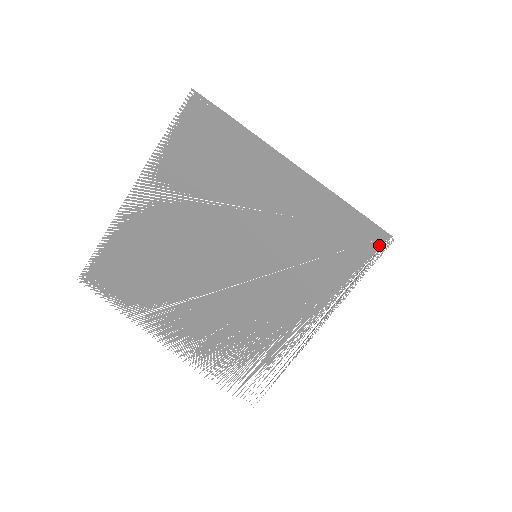
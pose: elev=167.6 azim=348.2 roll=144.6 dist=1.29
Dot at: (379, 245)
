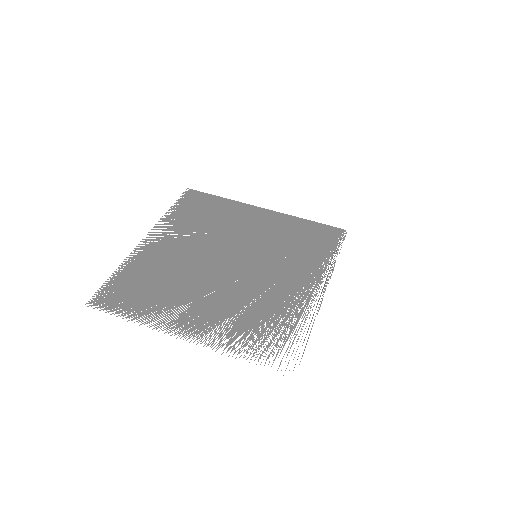
Dot at: (339, 235)
